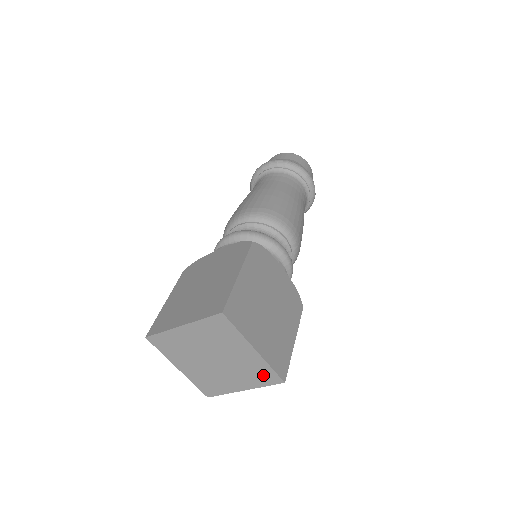
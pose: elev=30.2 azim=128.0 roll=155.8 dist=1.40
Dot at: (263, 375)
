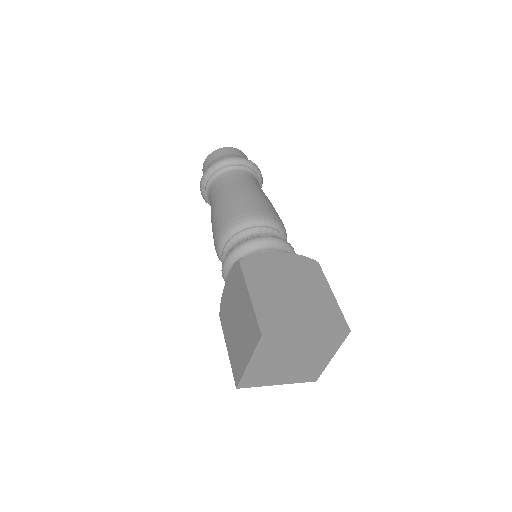
Dot at: (310, 375)
